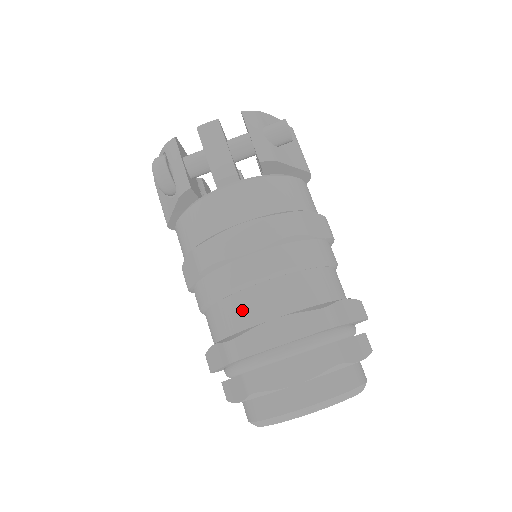
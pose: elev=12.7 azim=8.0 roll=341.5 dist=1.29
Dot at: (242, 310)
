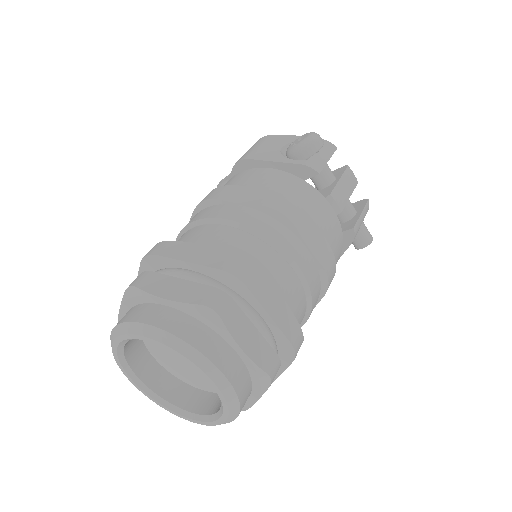
Dot at: (265, 261)
